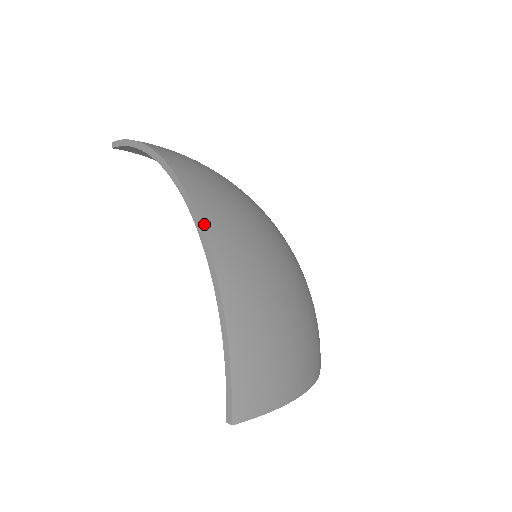
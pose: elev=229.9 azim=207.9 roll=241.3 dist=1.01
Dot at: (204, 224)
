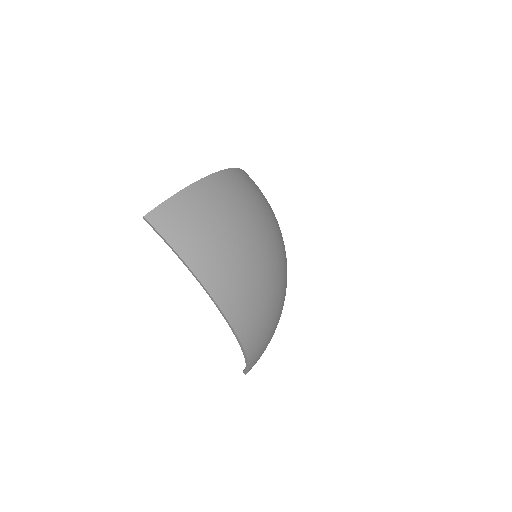
Dot at: (224, 171)
